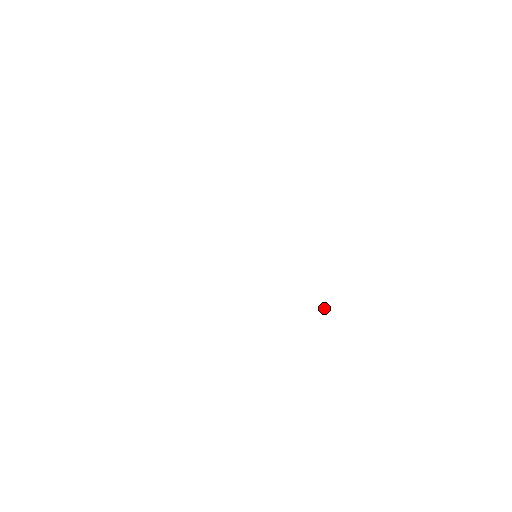
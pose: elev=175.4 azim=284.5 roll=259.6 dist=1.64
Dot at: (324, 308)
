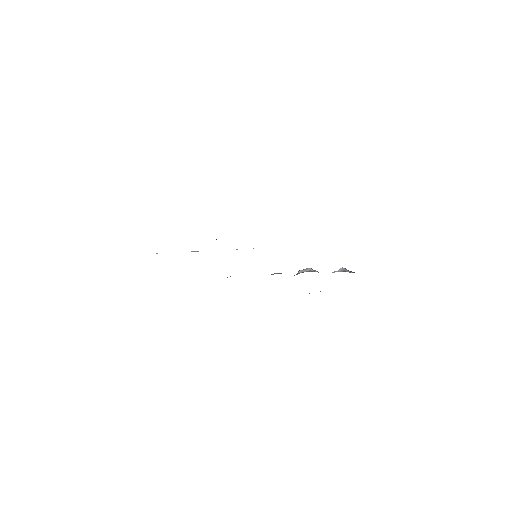
Dot at: occluded
